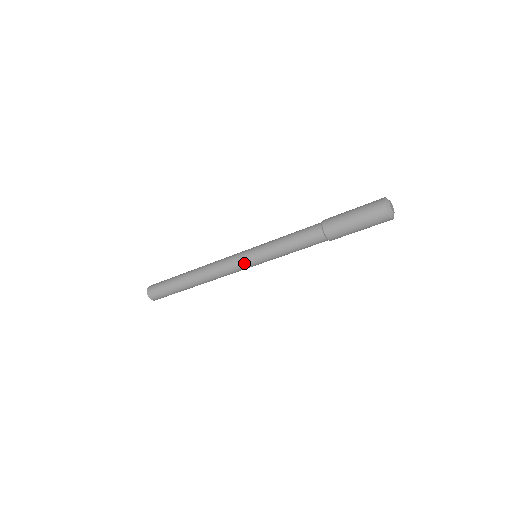
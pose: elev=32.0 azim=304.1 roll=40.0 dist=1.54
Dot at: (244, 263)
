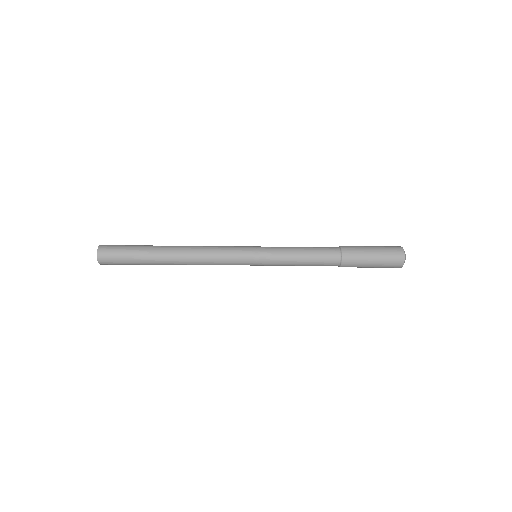
Dot at: (244, 261)
